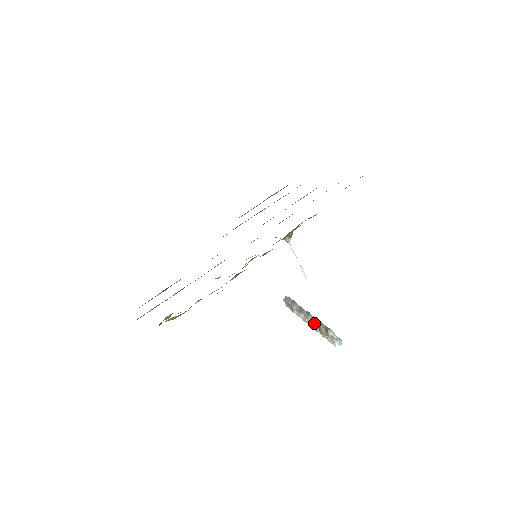
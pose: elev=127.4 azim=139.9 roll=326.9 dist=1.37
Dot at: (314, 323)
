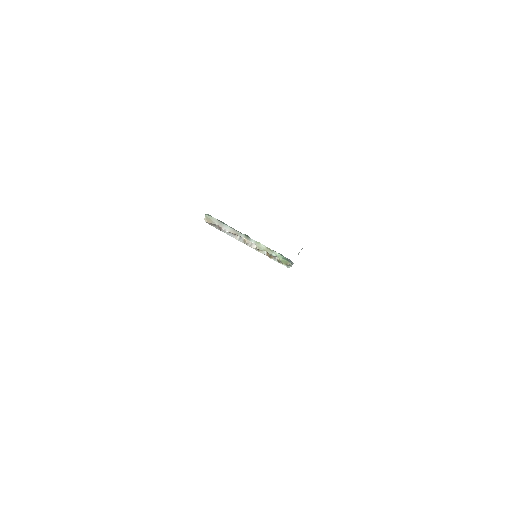
Dot at: (261, 250)
